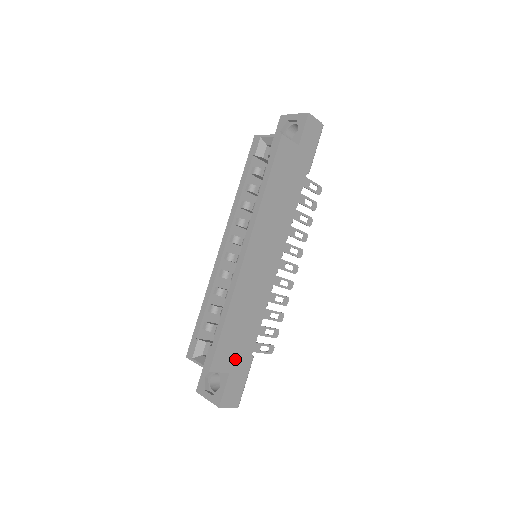
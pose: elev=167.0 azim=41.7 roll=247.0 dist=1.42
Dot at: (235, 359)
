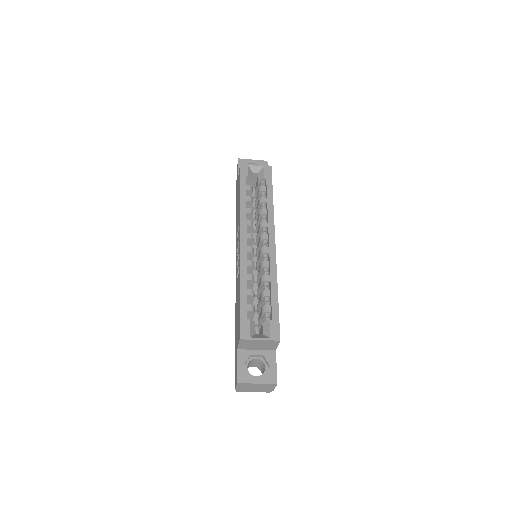
Dot at: occluded
